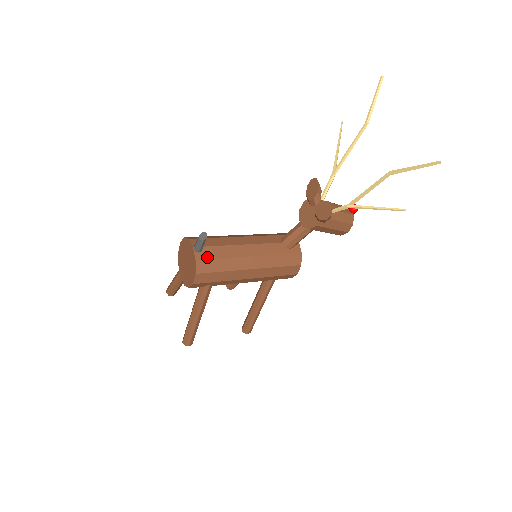
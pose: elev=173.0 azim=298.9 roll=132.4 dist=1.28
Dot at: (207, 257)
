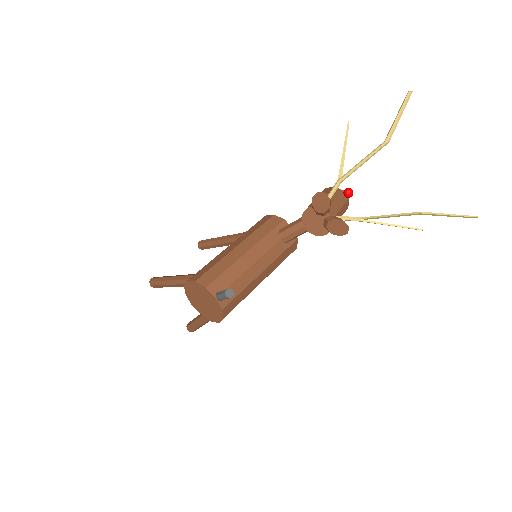
Dot at: (230, 300)
